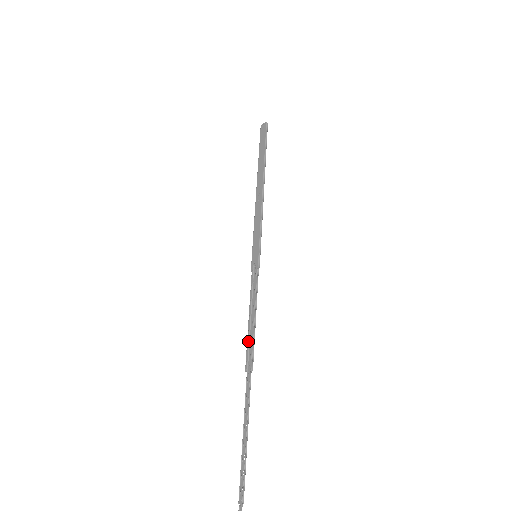
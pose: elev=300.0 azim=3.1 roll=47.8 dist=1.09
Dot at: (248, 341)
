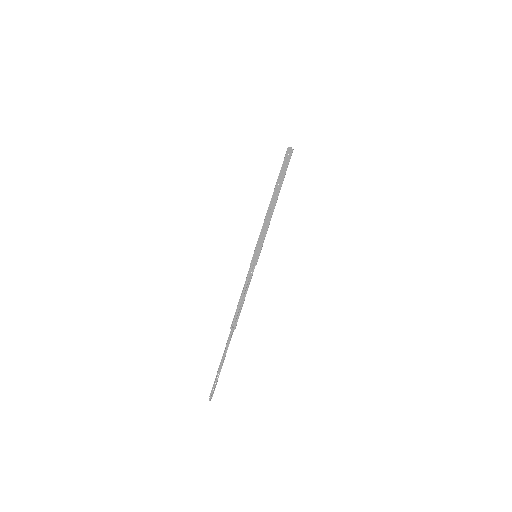
Dot at: (237, 311)
